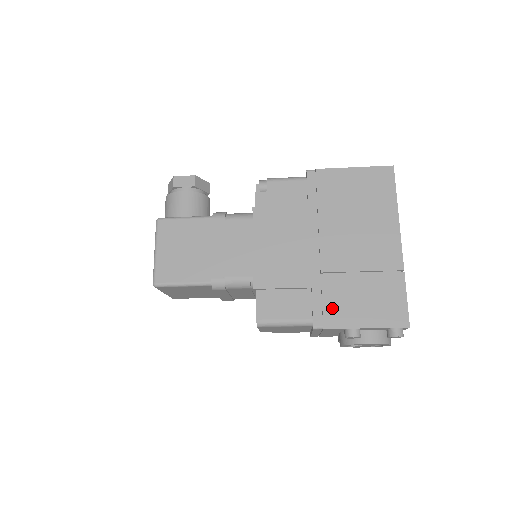
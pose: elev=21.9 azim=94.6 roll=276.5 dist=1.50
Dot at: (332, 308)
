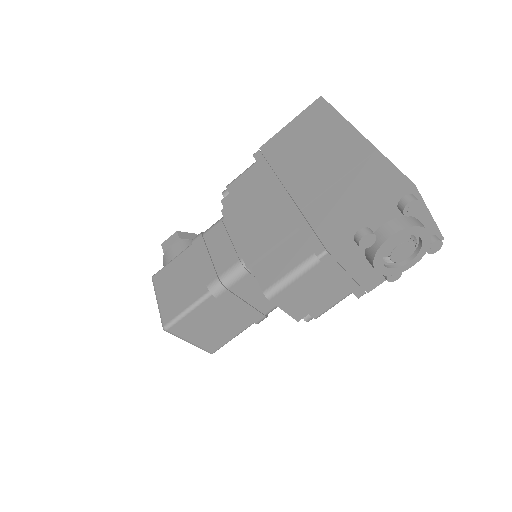
Dot at: (326, 228)
